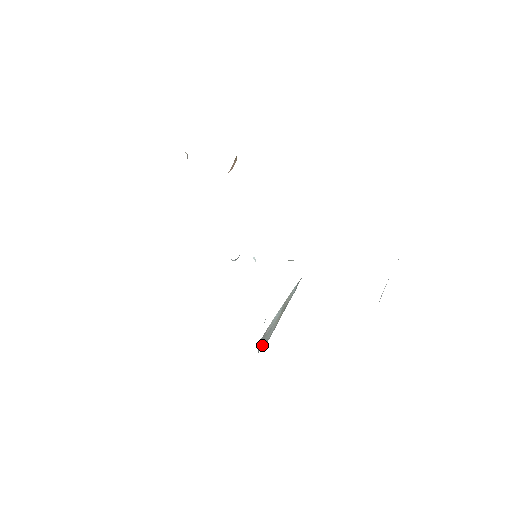
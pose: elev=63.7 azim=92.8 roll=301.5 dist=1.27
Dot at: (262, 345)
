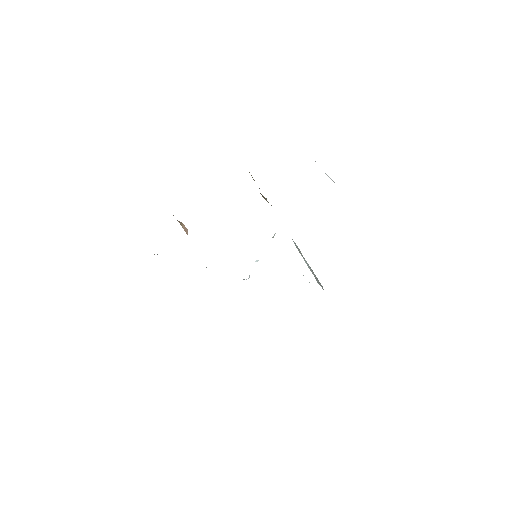
Dot at: (322, 288)
